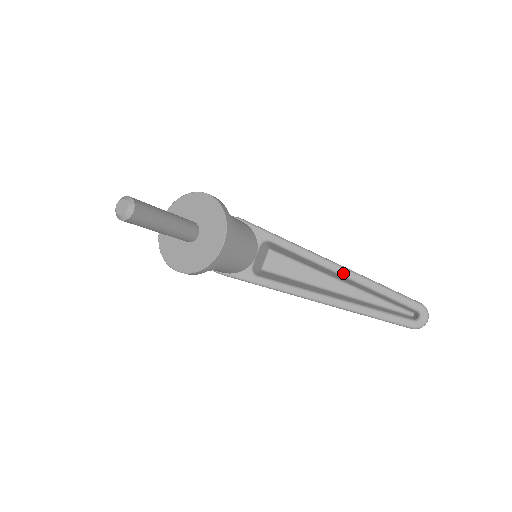
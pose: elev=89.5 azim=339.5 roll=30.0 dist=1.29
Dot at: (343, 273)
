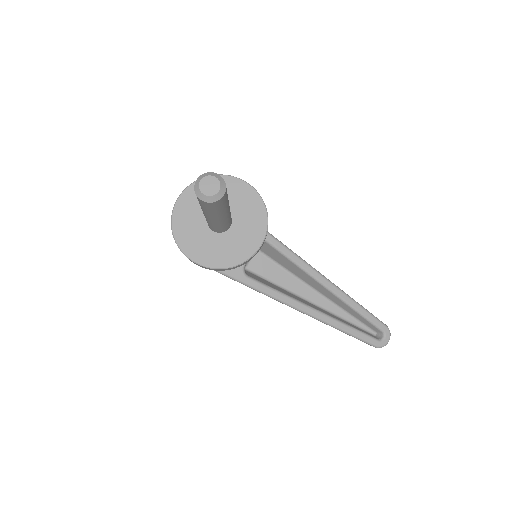
Dot at: (330, 287)
